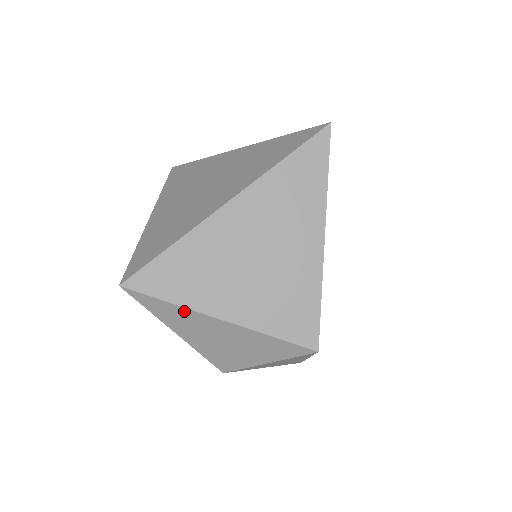
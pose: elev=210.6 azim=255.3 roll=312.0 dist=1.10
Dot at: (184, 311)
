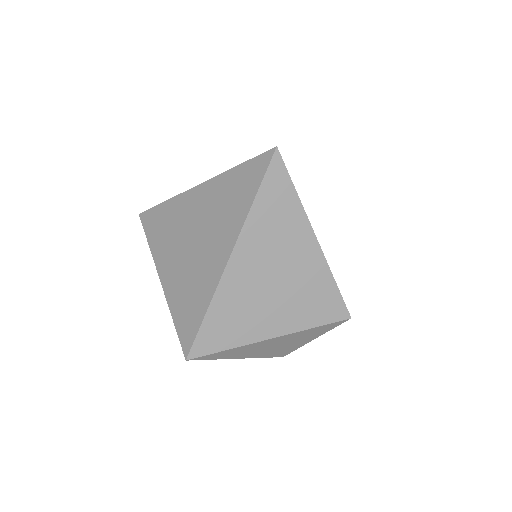
Dot at: (242, 348)
